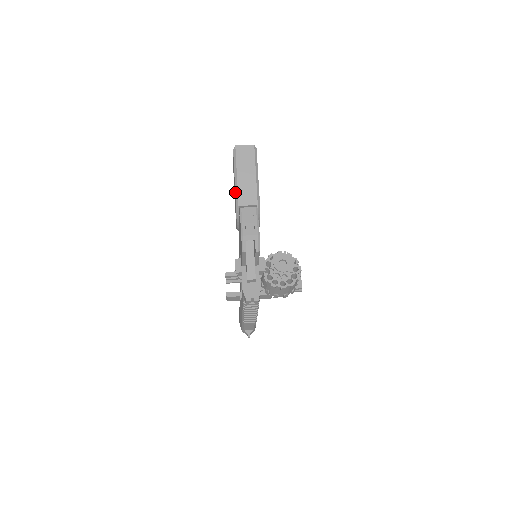
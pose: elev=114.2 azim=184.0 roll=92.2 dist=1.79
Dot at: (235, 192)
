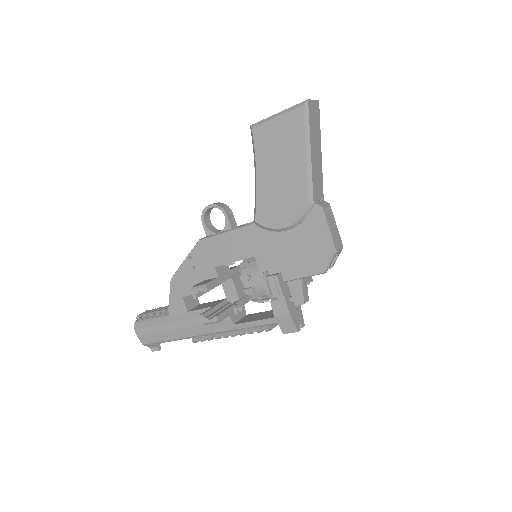
Dot at: (308, 180)
